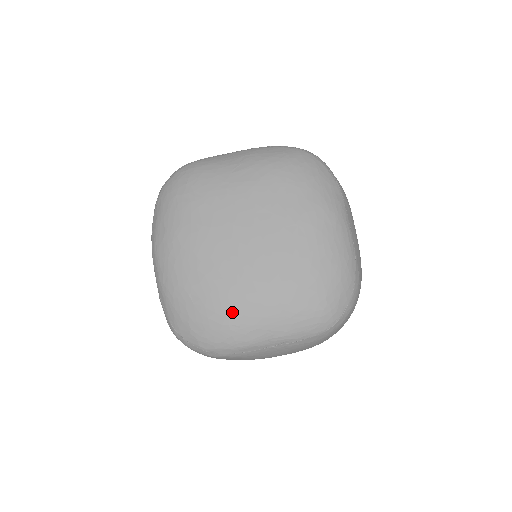
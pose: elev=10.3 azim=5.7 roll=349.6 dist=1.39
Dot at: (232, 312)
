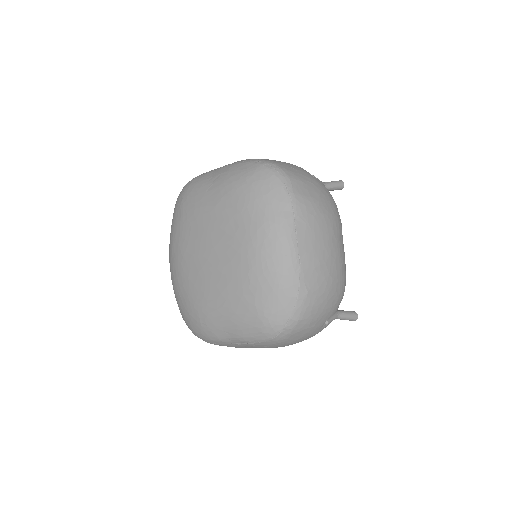
Dot at: (200, 313)
